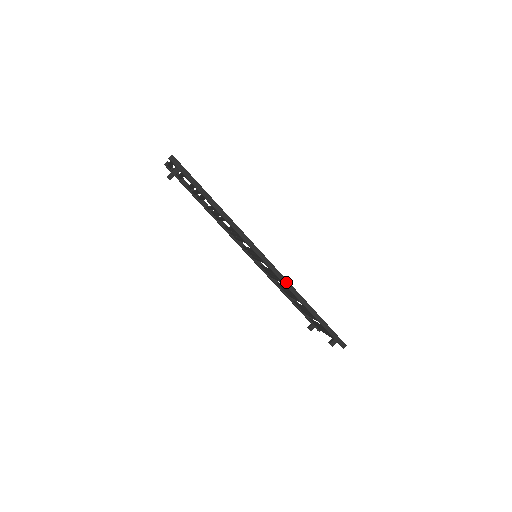
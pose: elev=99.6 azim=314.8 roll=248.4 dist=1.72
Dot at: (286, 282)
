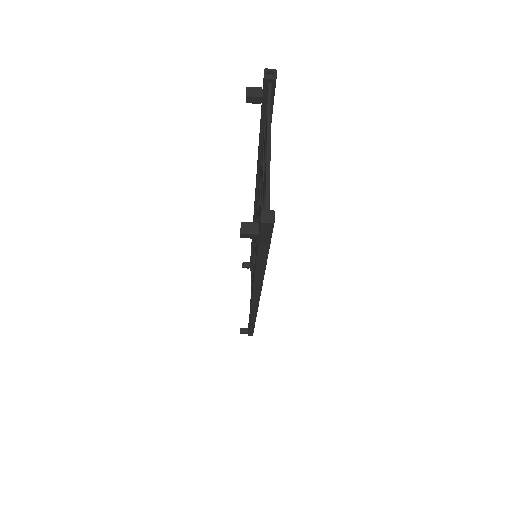
Dot at: (254, 315)
